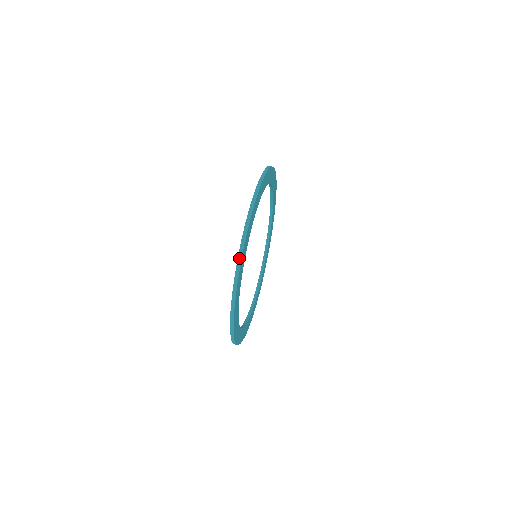
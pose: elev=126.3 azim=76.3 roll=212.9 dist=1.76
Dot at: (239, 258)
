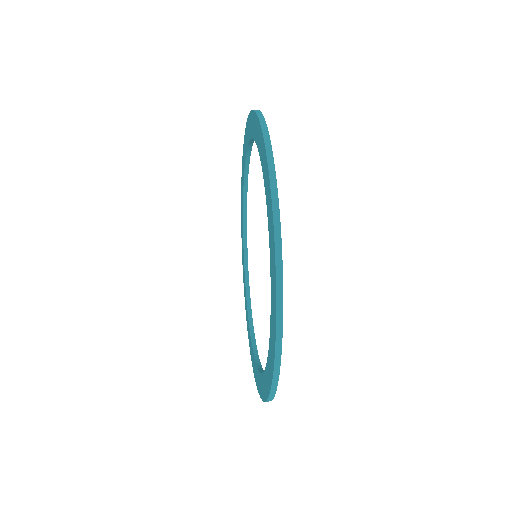
Dot at: (261, 120)
